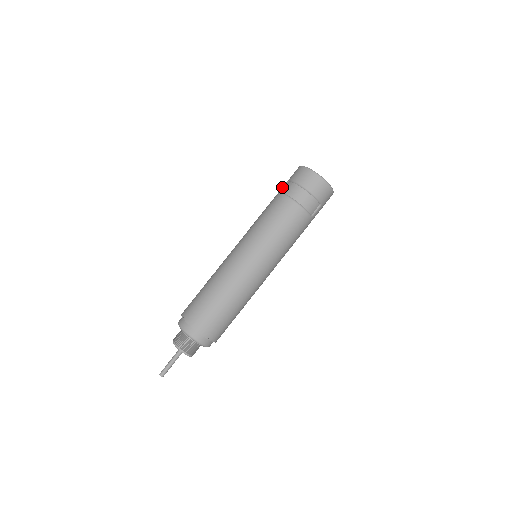
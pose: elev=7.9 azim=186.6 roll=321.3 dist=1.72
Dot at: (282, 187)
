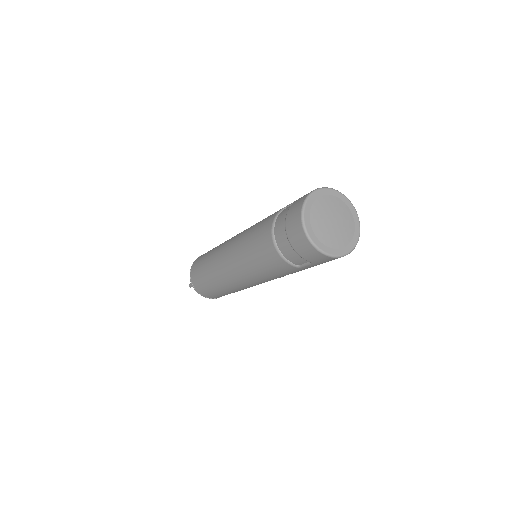
Dot at: occluded
